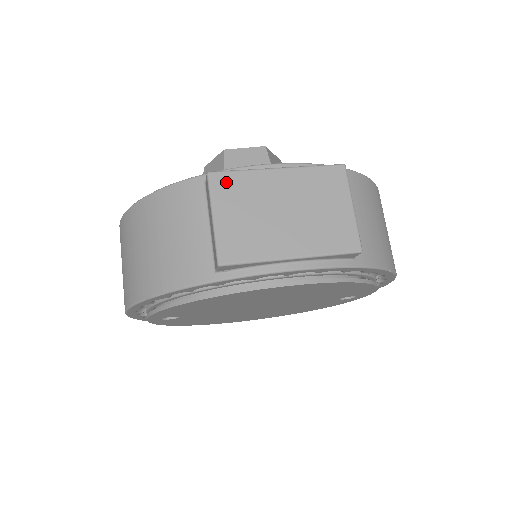
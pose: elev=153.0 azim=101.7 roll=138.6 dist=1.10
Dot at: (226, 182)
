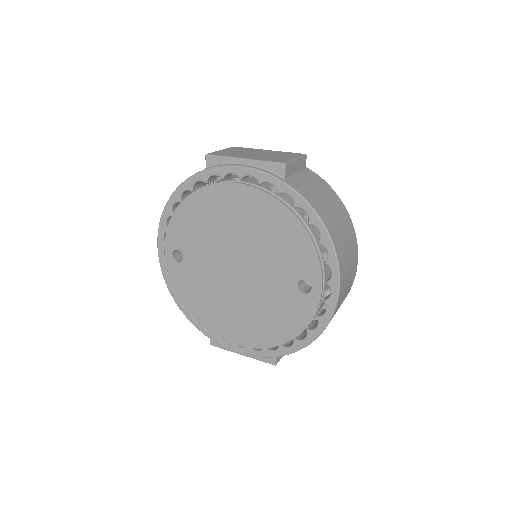
Dot at: (238, 148)
